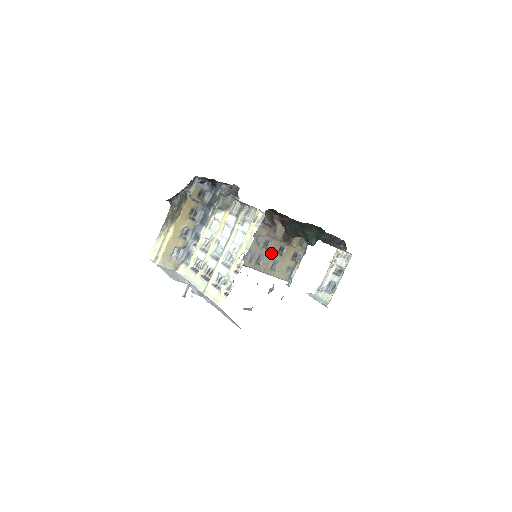
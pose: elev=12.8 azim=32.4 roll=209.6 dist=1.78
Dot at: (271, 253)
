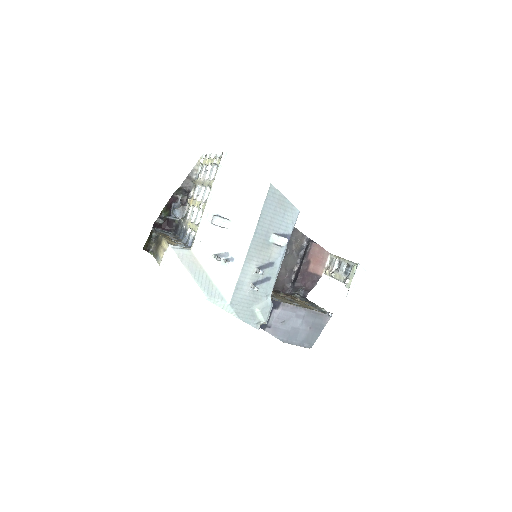
Dot at: occluded
